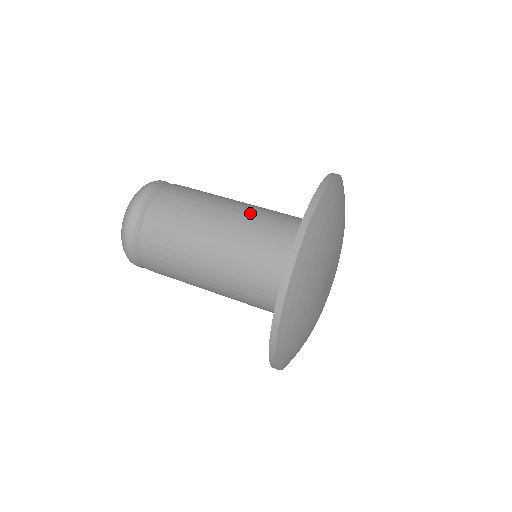
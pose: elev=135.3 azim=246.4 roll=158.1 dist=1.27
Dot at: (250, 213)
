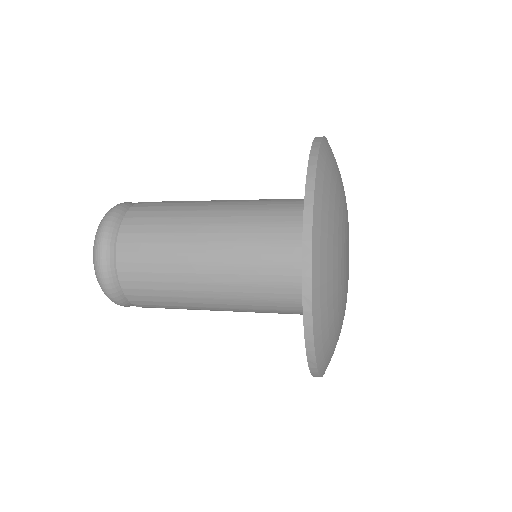
Dot at: occluded
